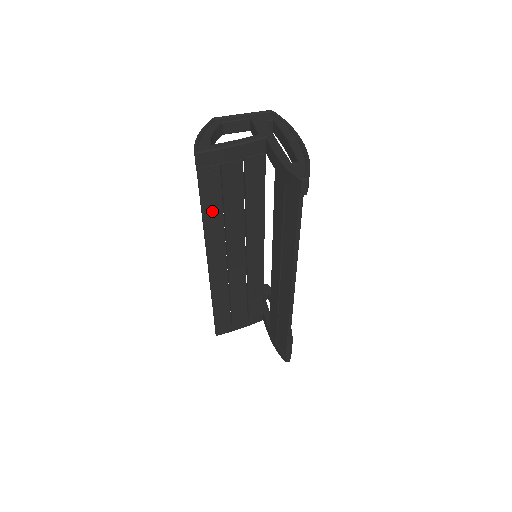
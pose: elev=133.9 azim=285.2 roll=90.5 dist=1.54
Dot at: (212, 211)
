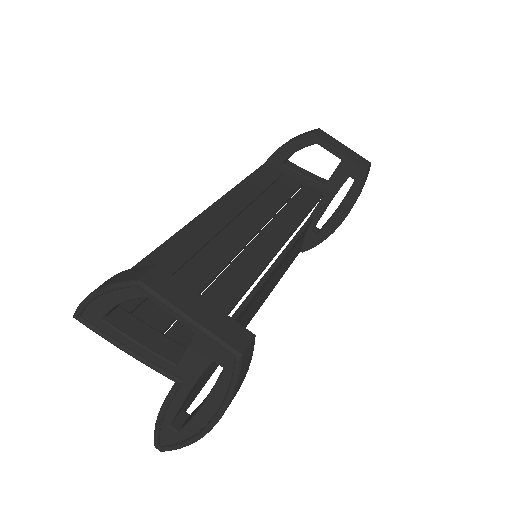
Dot at: occluded
